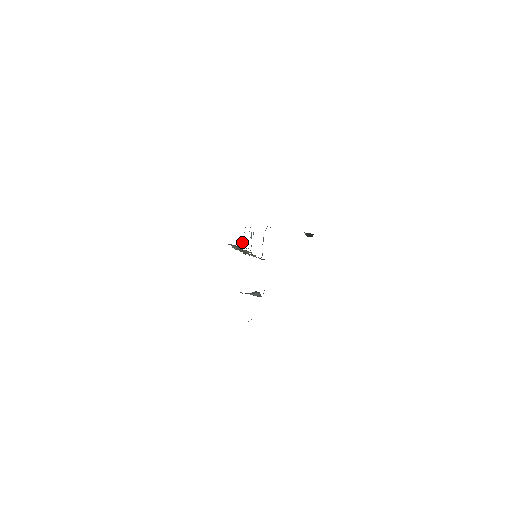
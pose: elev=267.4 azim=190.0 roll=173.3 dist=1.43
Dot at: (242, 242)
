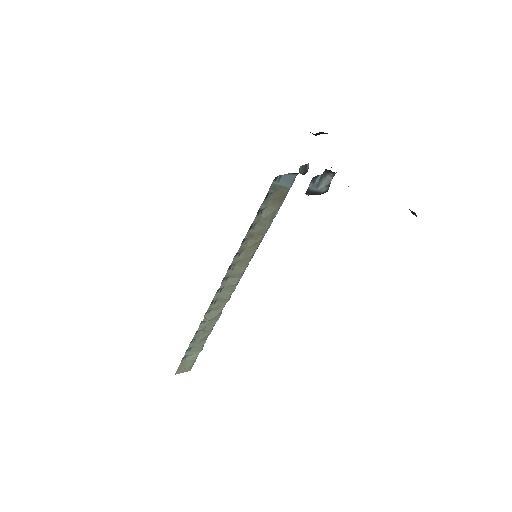
Dot at: occluded
